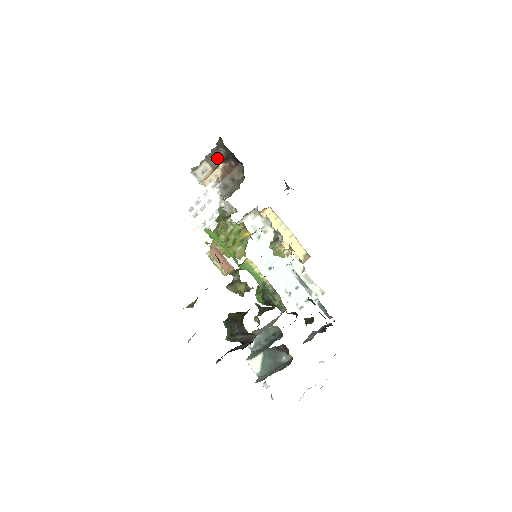
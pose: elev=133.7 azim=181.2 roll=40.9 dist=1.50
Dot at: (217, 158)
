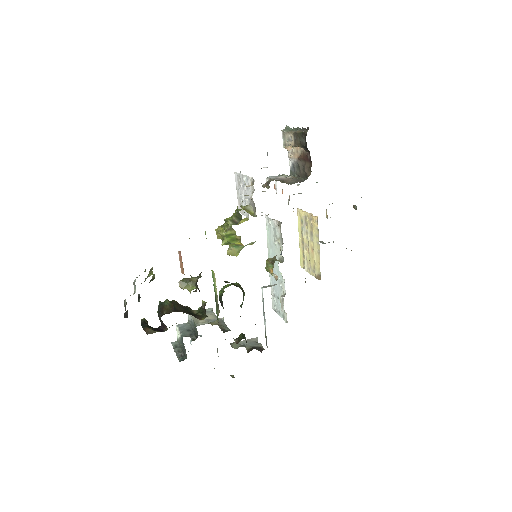
Dot at: (300, 141)
